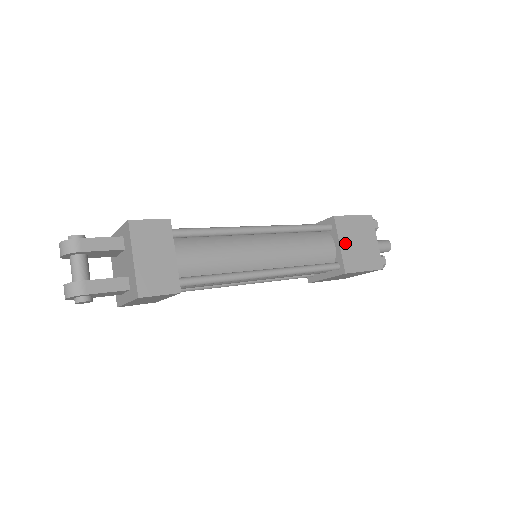
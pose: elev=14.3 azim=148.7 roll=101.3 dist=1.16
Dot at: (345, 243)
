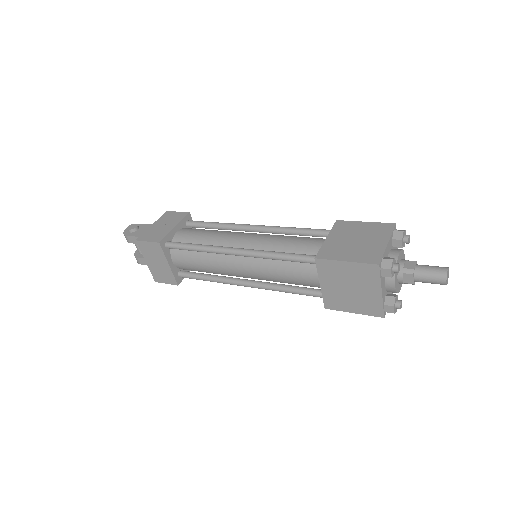
Dot at: (328, 285)
